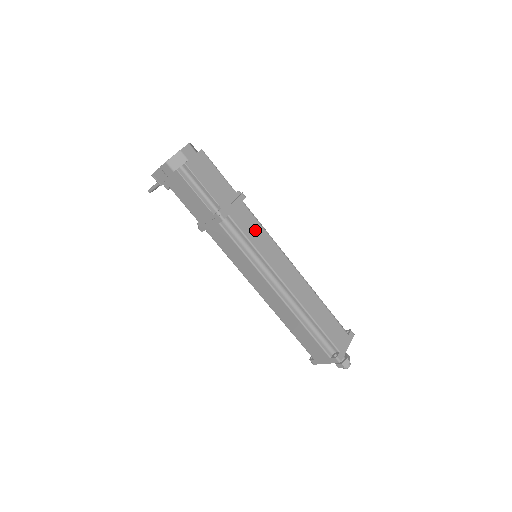
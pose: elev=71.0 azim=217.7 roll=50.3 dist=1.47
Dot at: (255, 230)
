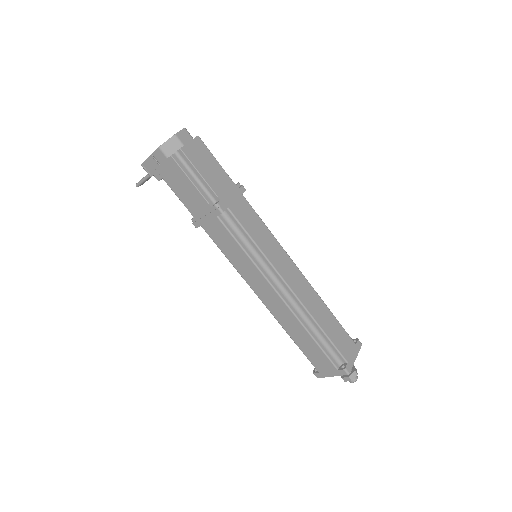
Dot at: (256, 226)
